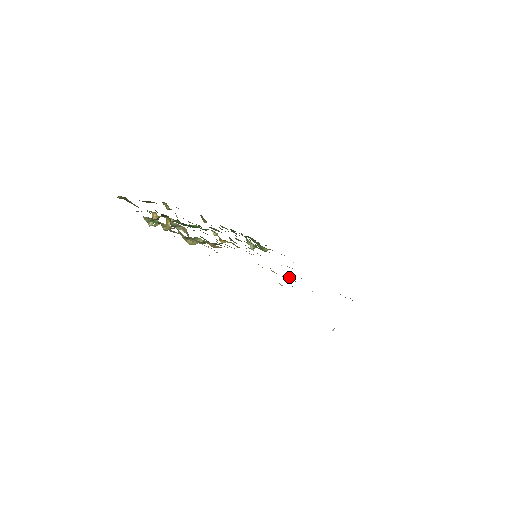
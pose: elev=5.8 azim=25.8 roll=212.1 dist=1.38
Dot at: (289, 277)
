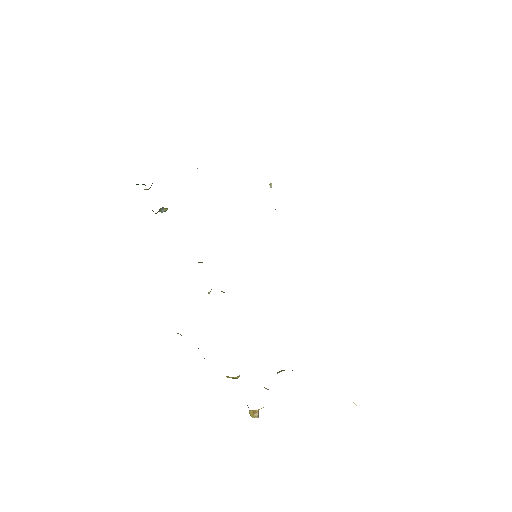
Dot at: occluded
